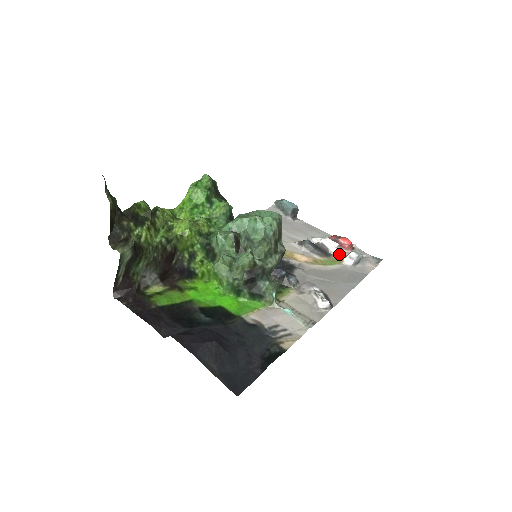
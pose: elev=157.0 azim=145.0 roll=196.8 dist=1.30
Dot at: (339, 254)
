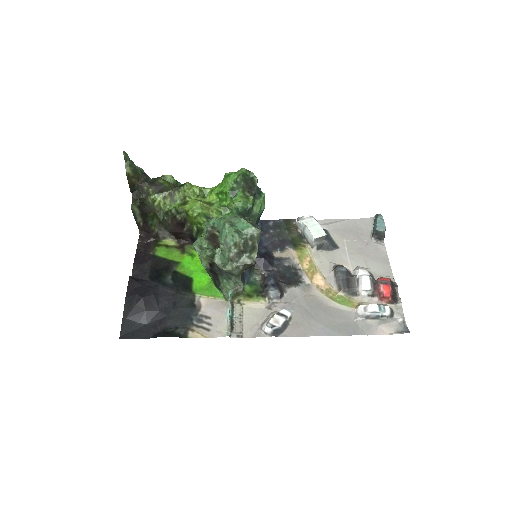
Dot at: (365, 298)
